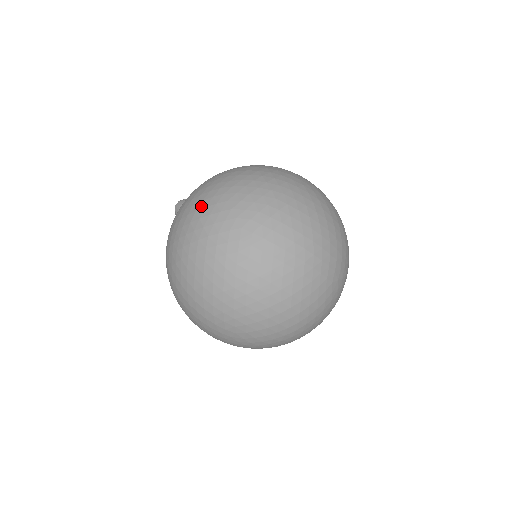
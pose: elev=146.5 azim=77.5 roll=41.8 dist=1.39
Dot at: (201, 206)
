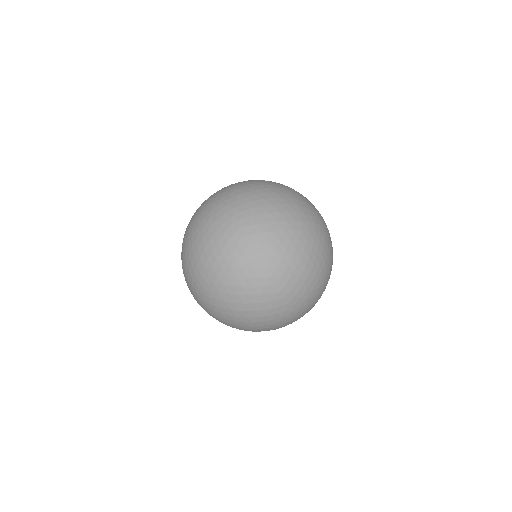
Dot at: occluded
